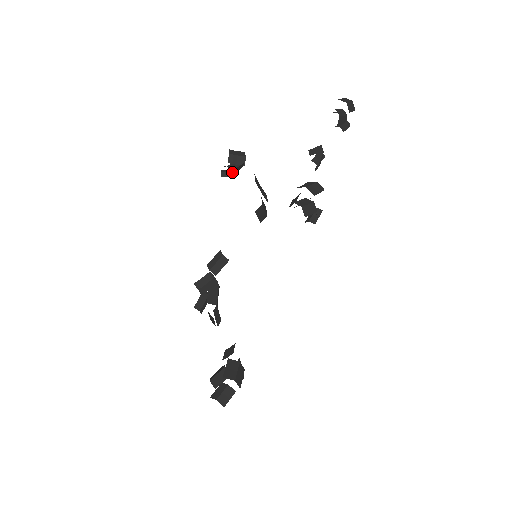
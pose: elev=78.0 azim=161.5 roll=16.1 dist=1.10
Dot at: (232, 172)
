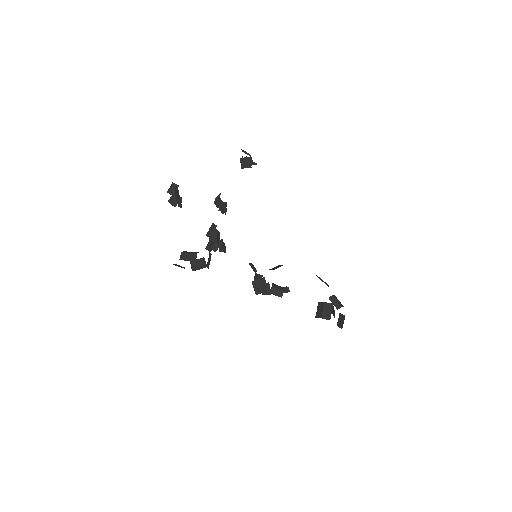
Dot at: (225, 209)
